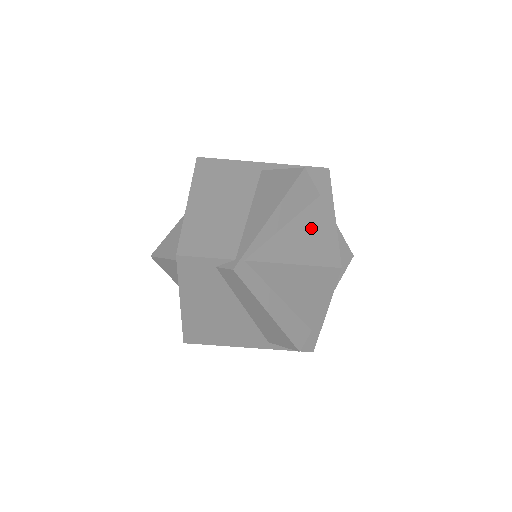
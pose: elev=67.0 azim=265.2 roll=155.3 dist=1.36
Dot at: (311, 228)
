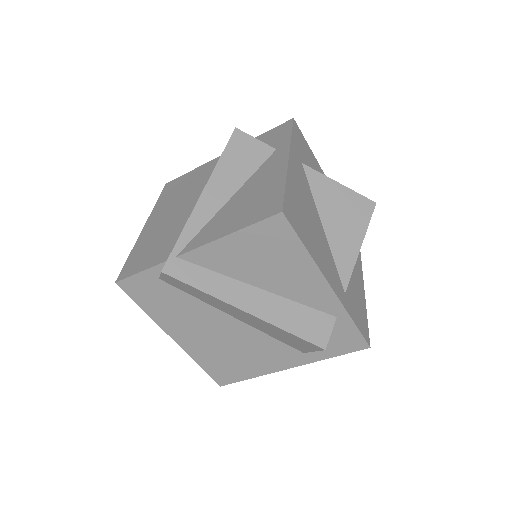
Dot at: (257, 187)
